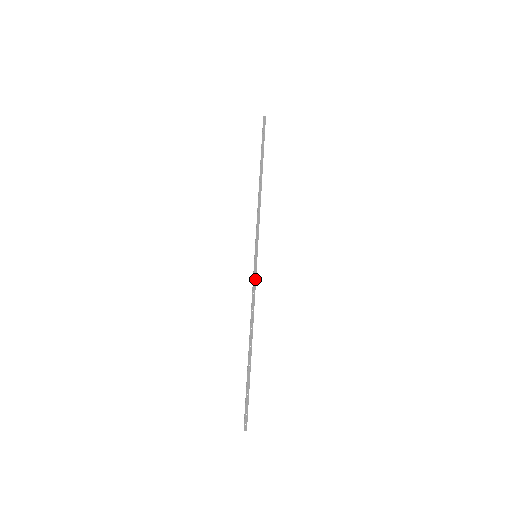
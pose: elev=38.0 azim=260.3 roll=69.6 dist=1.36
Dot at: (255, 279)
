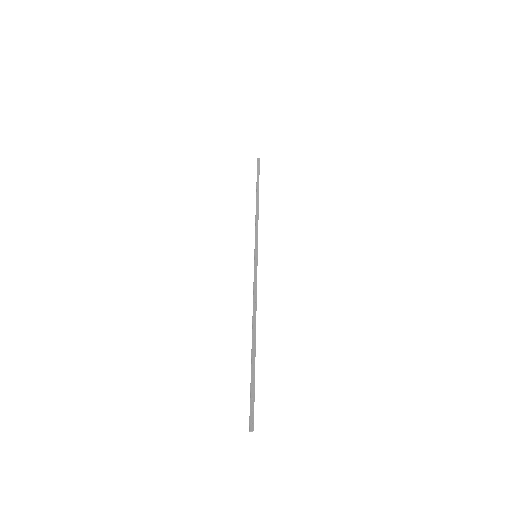
Dot at: (256, 274)
